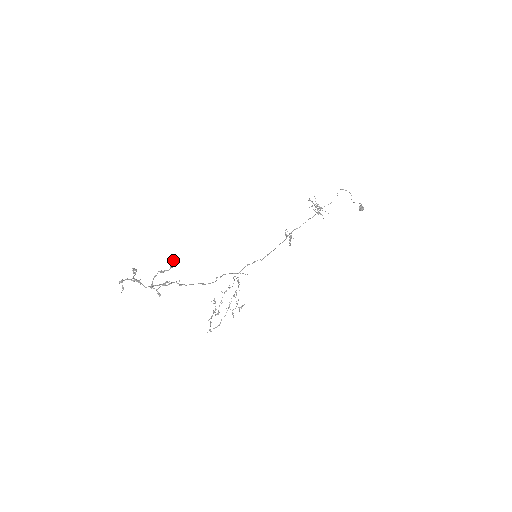
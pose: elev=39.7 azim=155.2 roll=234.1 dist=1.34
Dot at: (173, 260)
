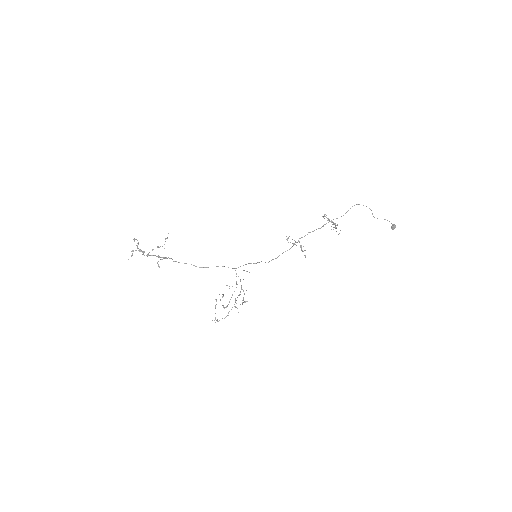
Dot at: (165, 238)
